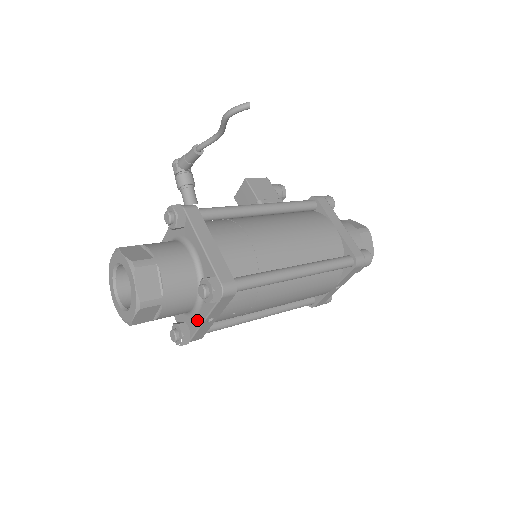
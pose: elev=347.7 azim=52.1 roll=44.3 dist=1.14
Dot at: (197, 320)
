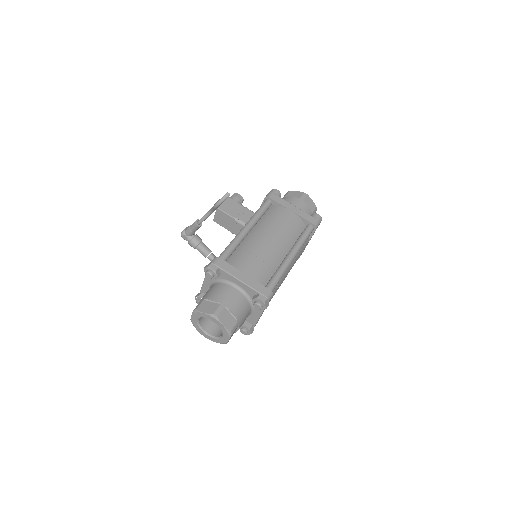
Dot at: (254, 317)
